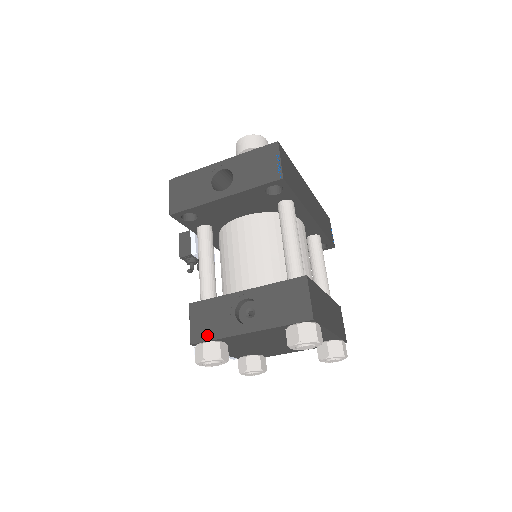
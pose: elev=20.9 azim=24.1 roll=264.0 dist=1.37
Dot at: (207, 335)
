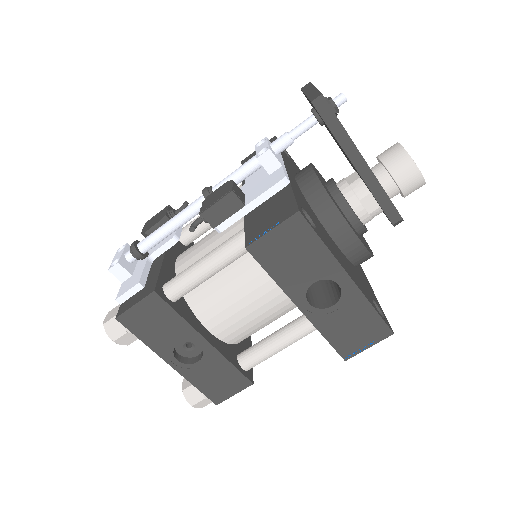
Dot at: (138, 330)
